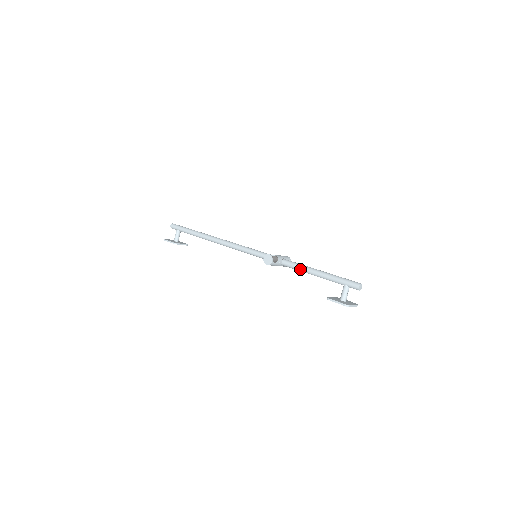
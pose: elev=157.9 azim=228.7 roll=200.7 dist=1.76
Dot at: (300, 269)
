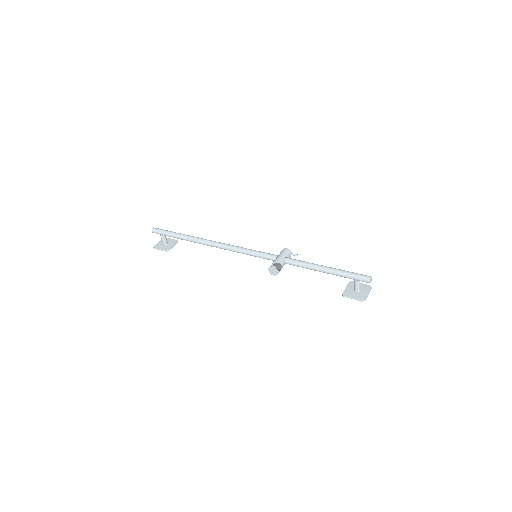
Dot at: (306, 268)
